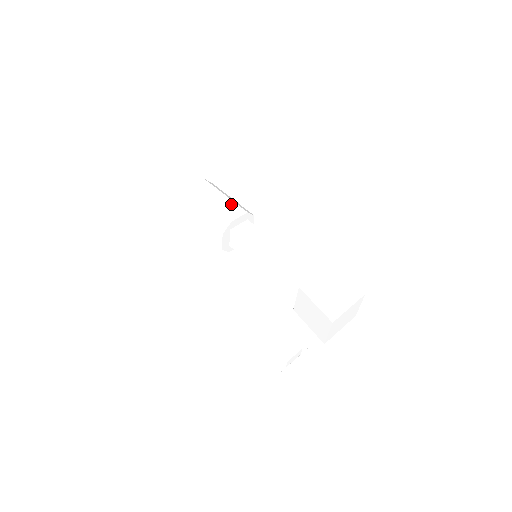
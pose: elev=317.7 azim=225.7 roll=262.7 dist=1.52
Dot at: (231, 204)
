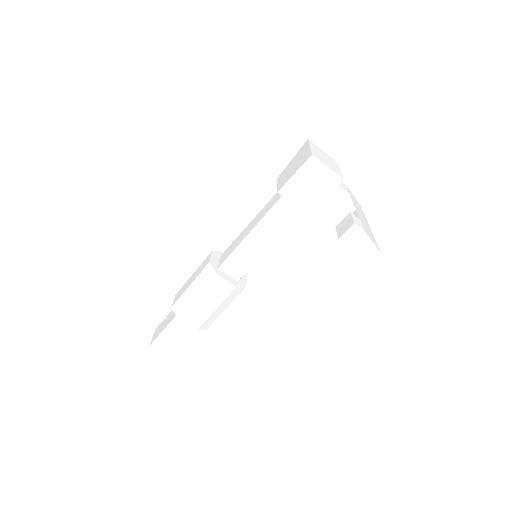
Dot at: (200, 267)
